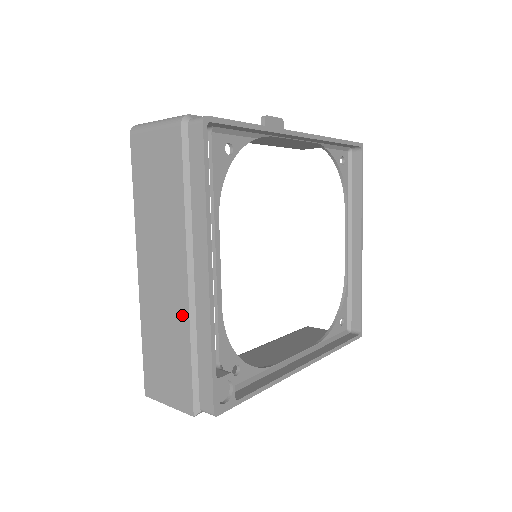
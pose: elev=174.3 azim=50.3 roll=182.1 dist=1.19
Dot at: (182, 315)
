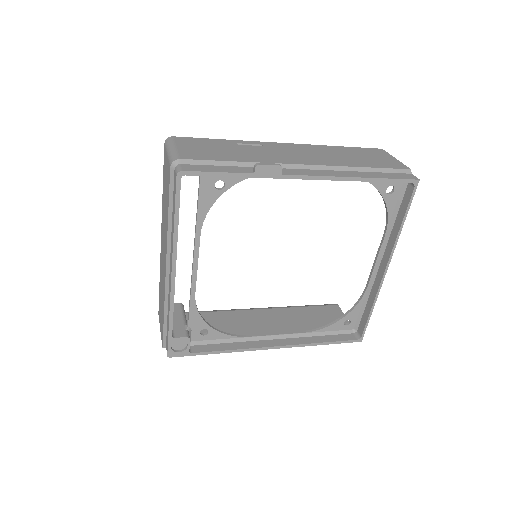
Dot at: (164, 288)
